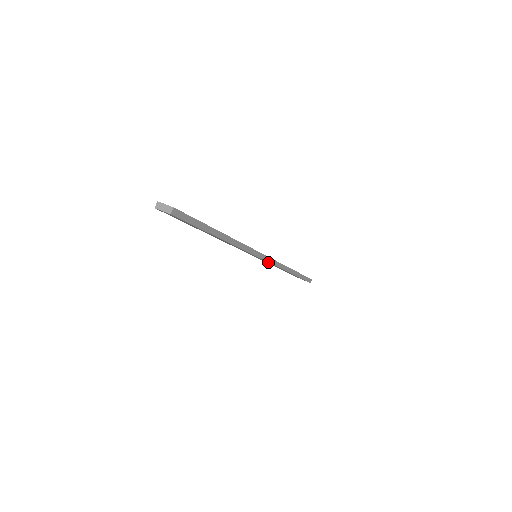
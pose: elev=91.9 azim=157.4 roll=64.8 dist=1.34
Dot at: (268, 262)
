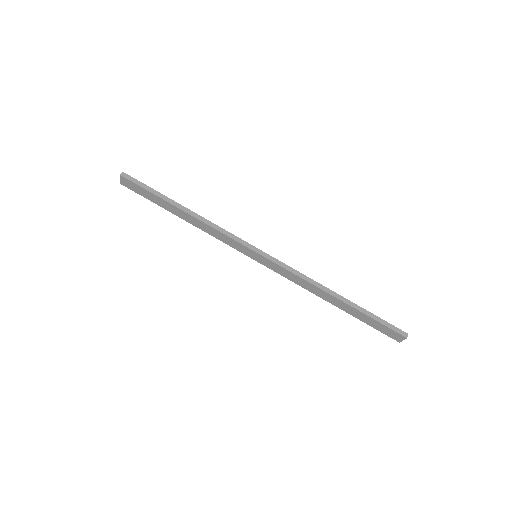
Dot at: (274, 263)
